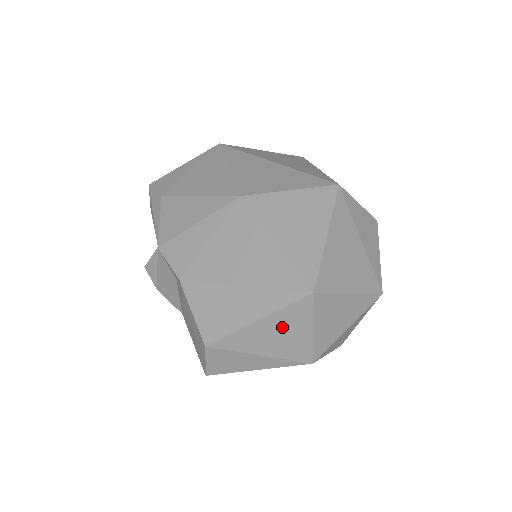
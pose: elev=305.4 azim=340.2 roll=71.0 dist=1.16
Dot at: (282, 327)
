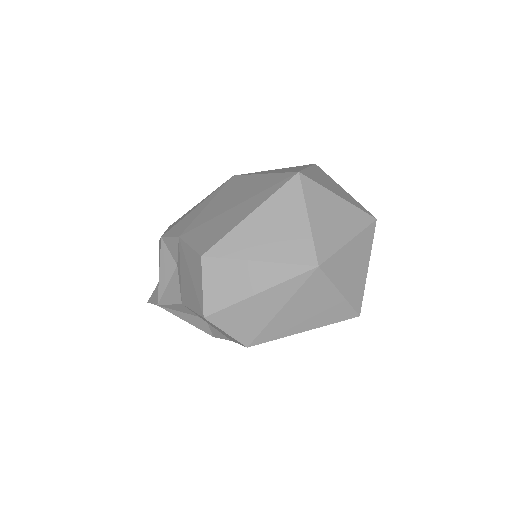
Dot at: (277, 218)
